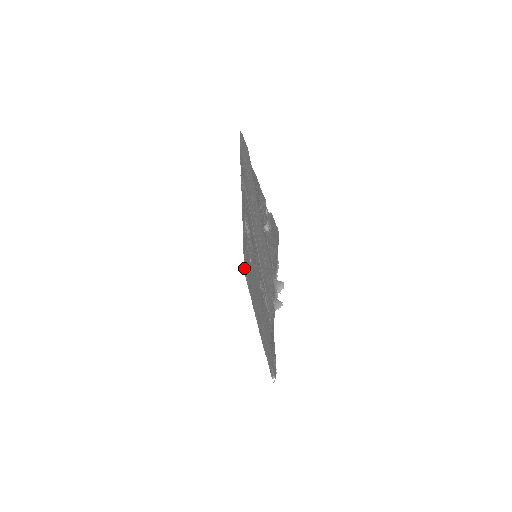
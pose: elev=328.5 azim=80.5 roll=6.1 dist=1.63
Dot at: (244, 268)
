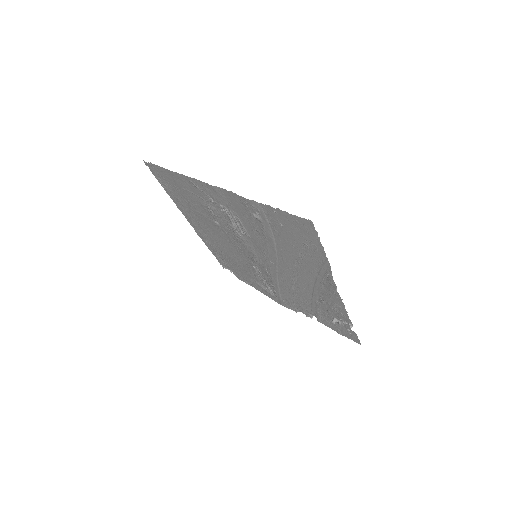
Dot at: (151, 167)
